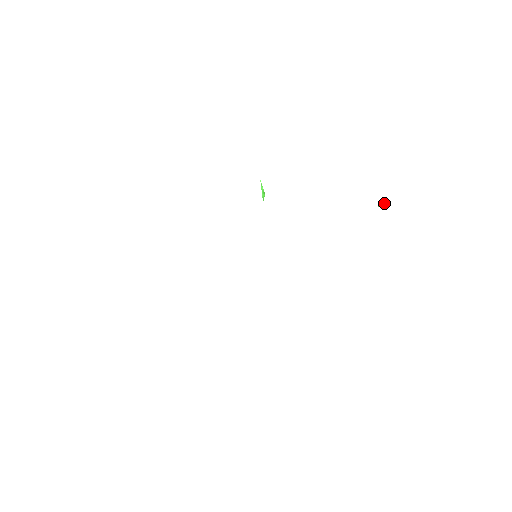
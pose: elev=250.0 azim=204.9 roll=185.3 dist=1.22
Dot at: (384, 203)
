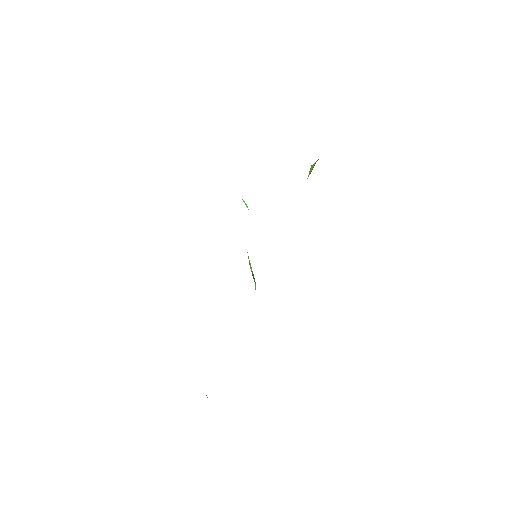
Dot at: occluded
